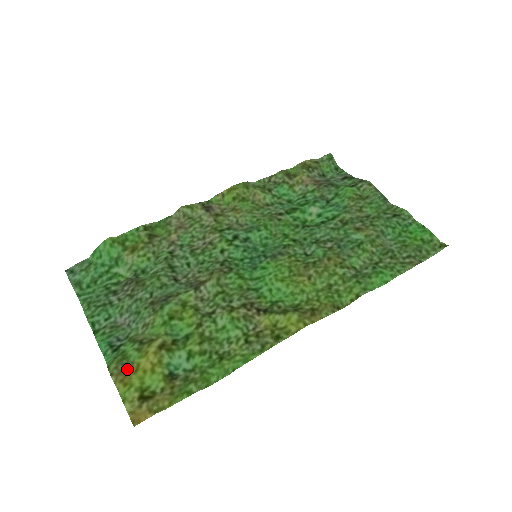
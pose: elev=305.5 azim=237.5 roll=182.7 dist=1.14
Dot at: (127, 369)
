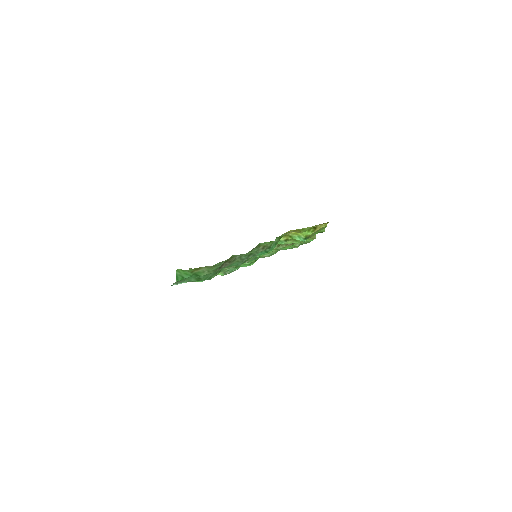
Dot at: (290, 232)
